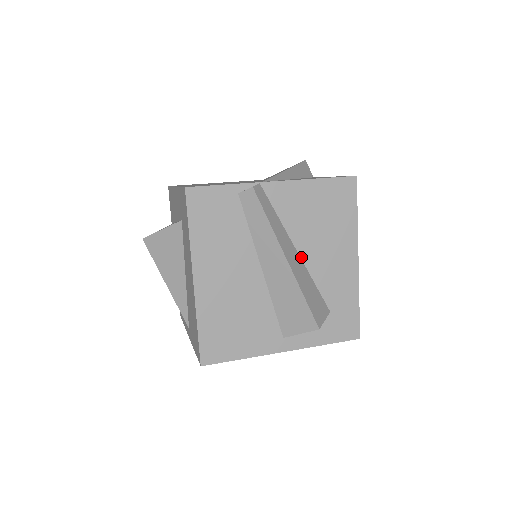
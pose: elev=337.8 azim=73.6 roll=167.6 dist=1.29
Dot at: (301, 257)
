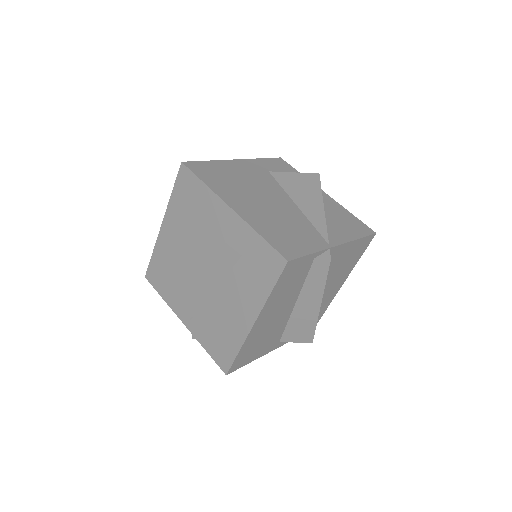
Dot at: occluded
